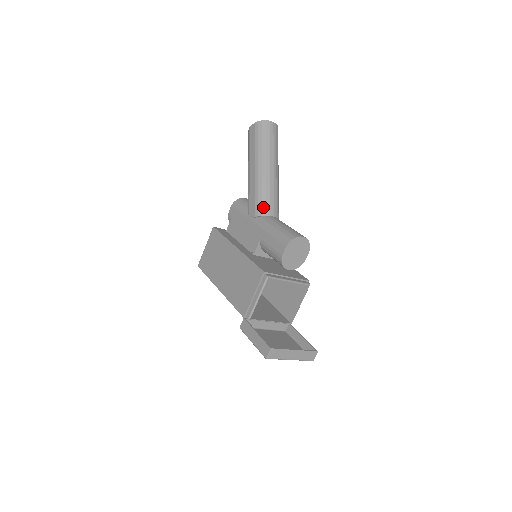
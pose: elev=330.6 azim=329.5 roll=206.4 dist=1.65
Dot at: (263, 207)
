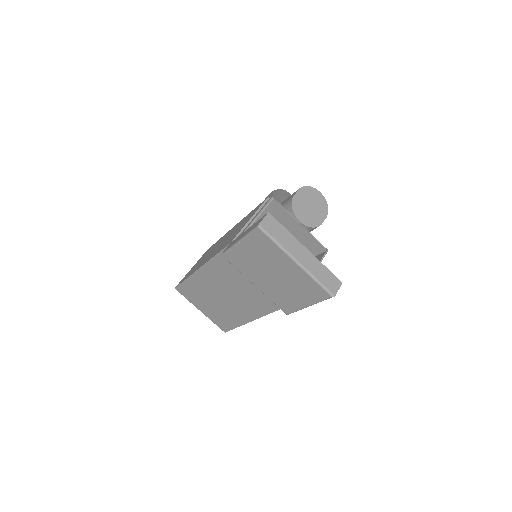
Dot at: occluded
